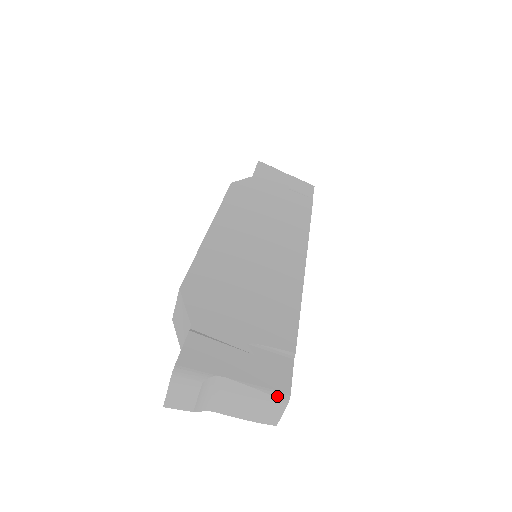
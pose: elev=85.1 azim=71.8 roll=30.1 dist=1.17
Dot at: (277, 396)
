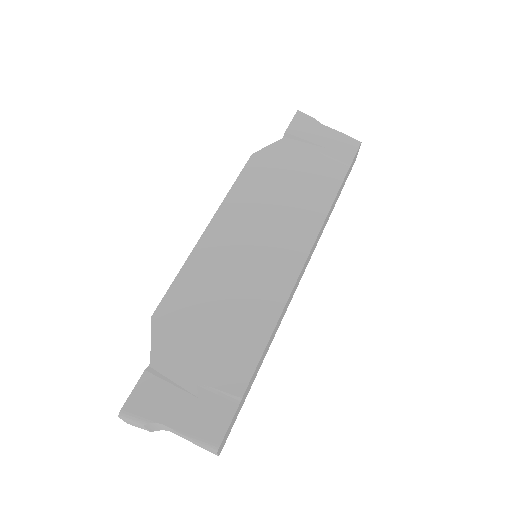
Dot at: (207, 446)
